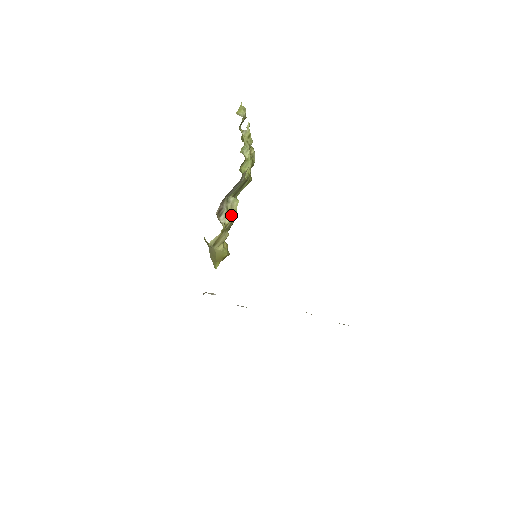
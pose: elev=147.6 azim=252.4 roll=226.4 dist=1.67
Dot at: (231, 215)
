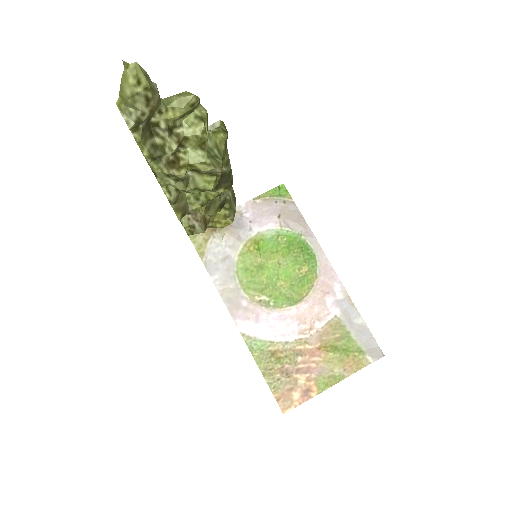
Dot at: occluded
